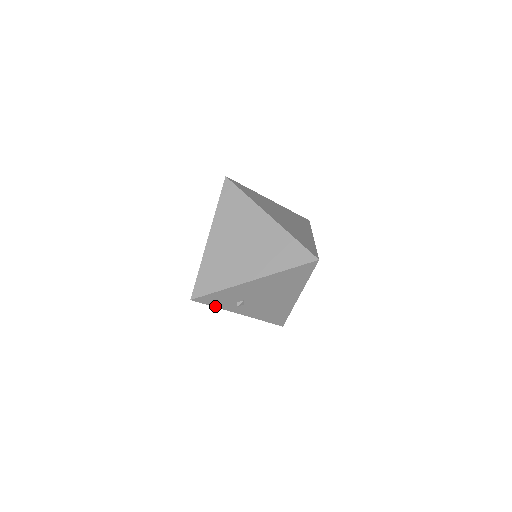
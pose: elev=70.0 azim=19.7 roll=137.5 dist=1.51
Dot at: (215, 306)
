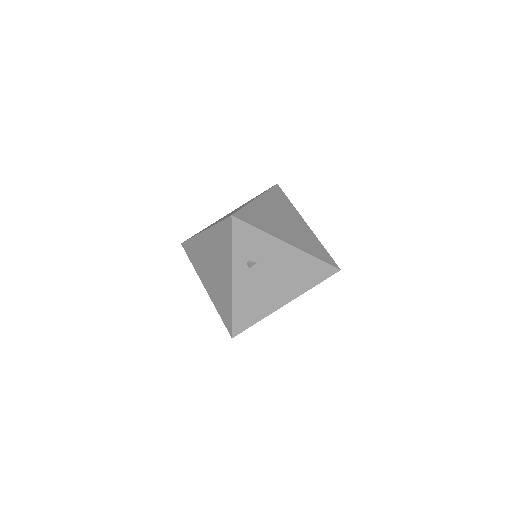
Dot at: (233, 246)
